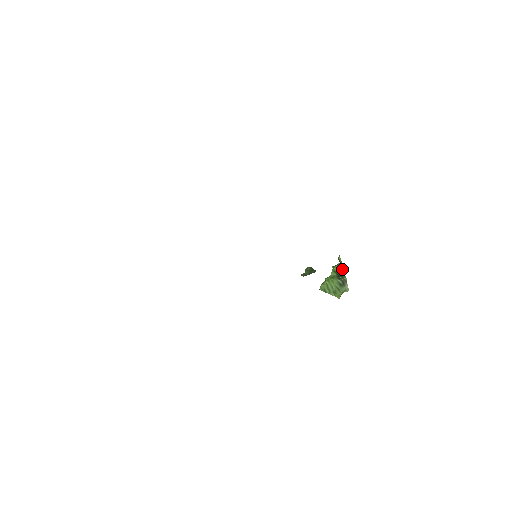
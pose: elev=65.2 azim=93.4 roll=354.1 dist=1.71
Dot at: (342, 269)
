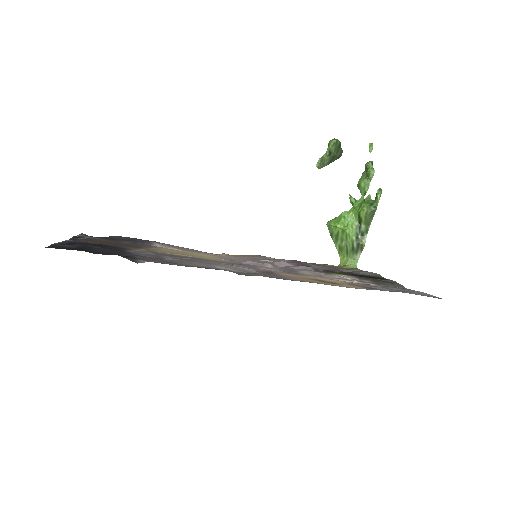
Dot at: (370, 222)
